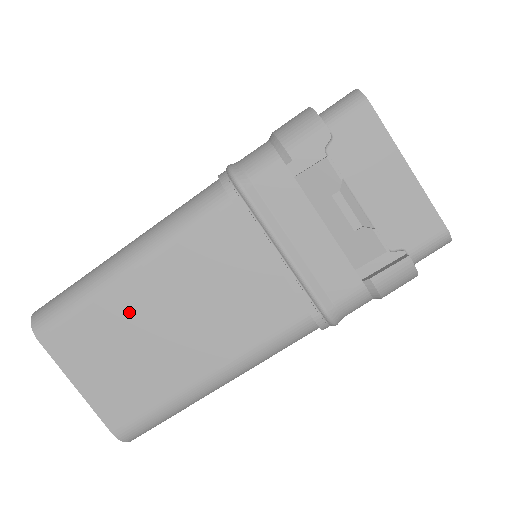
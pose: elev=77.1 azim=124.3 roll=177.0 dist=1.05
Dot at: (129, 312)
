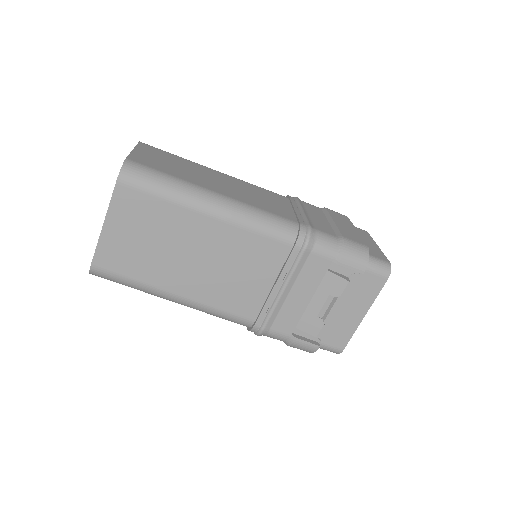
Dot at: (182, 229)
